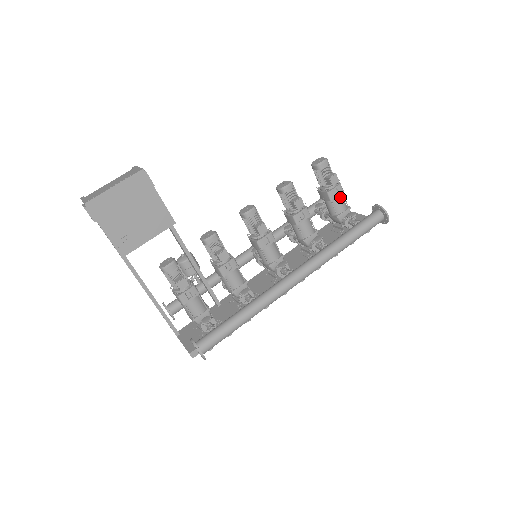
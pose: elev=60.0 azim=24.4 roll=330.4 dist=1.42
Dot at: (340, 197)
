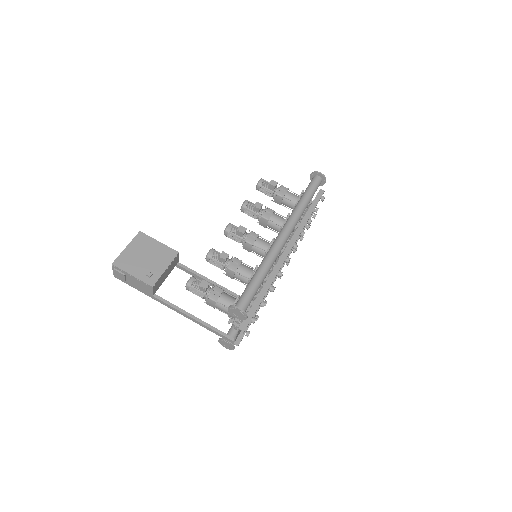
Dot at: (288, 192)
